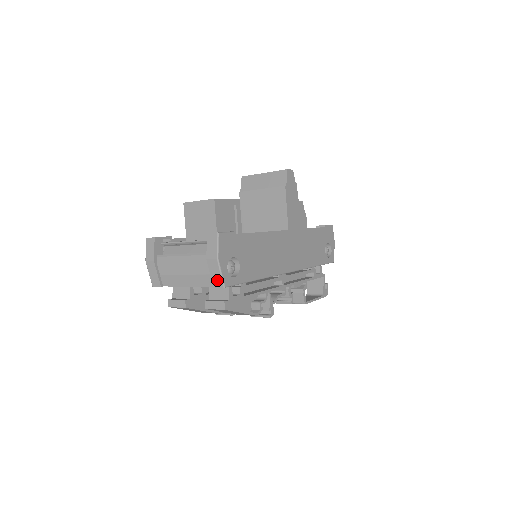
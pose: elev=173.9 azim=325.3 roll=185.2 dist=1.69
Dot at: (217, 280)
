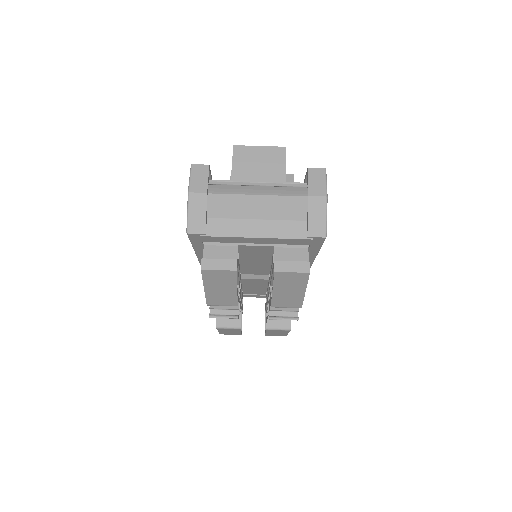
Dot at: (318, 226)
